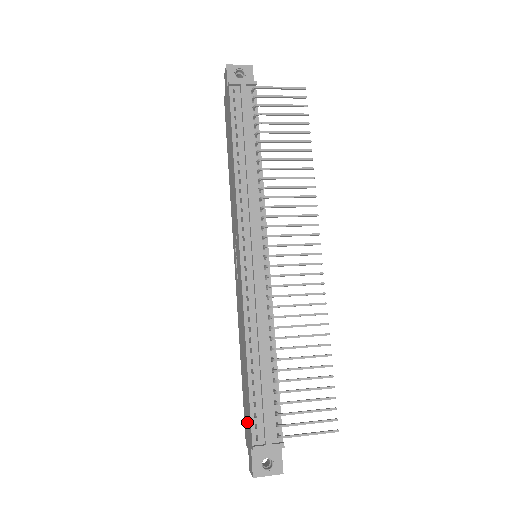
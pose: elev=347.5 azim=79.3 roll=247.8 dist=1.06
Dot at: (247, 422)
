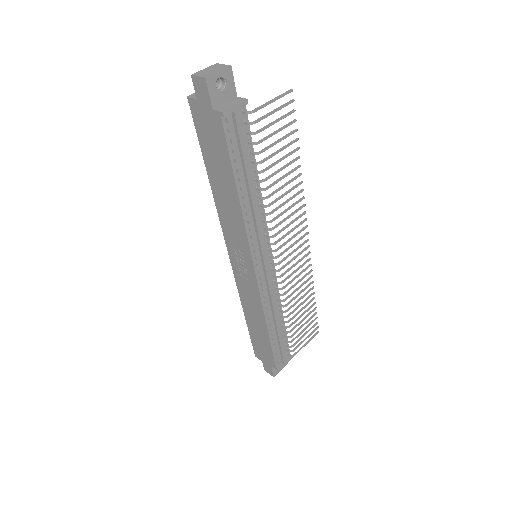
Dot at: (263, 353)
